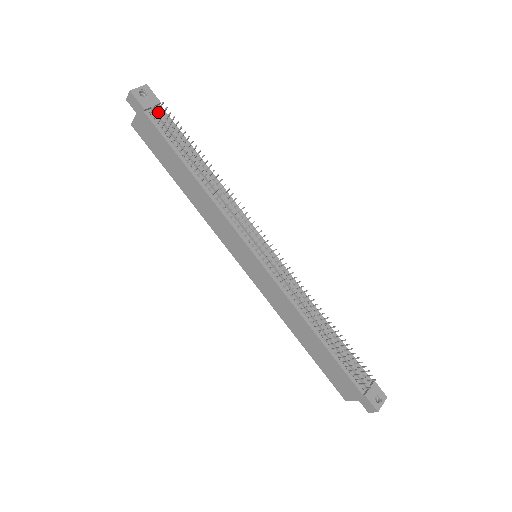
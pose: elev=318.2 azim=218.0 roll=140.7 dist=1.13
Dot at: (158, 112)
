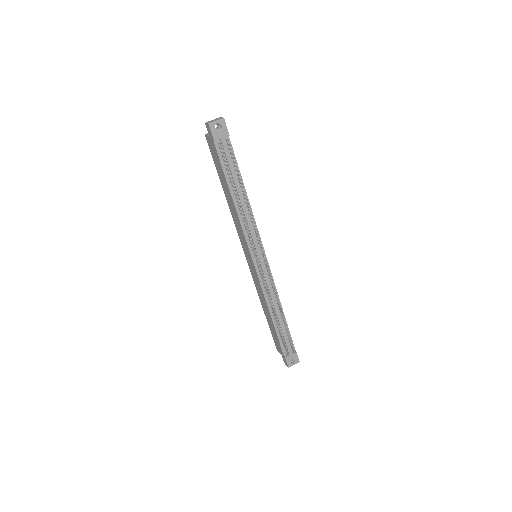
Dot at: (224, 144)
